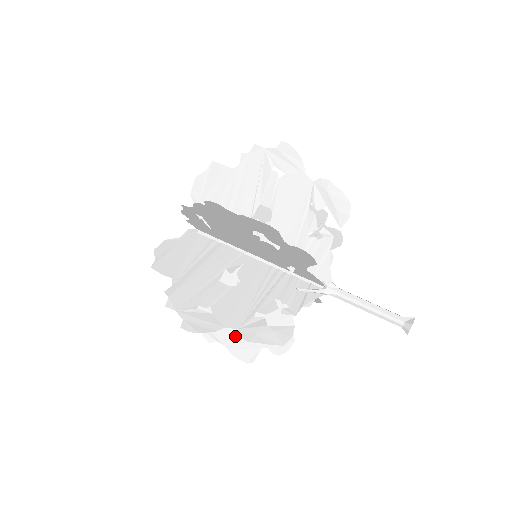
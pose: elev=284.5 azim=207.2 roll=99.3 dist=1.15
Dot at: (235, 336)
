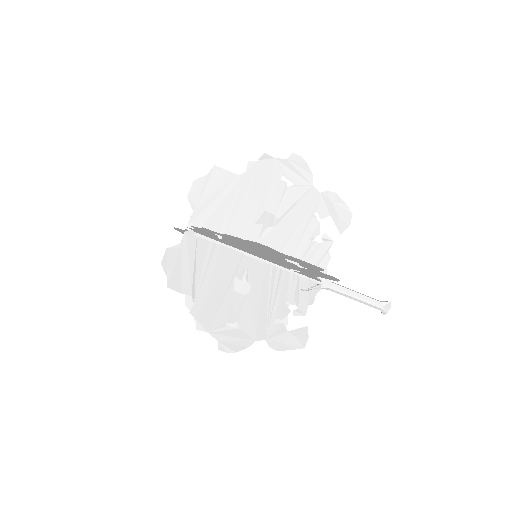
Dot at: (230, 324)
